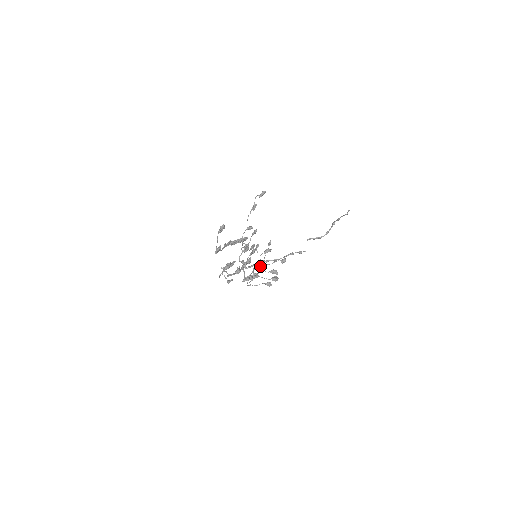
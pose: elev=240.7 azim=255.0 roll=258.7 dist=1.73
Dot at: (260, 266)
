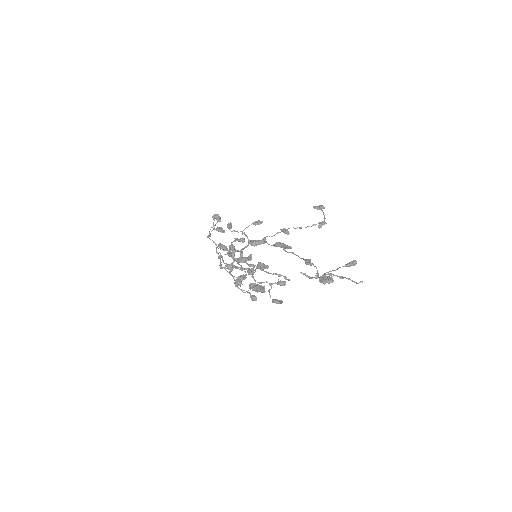
Dot at: (231, 256)
